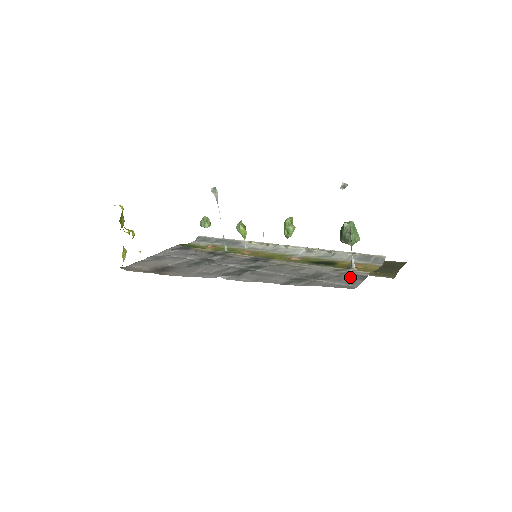
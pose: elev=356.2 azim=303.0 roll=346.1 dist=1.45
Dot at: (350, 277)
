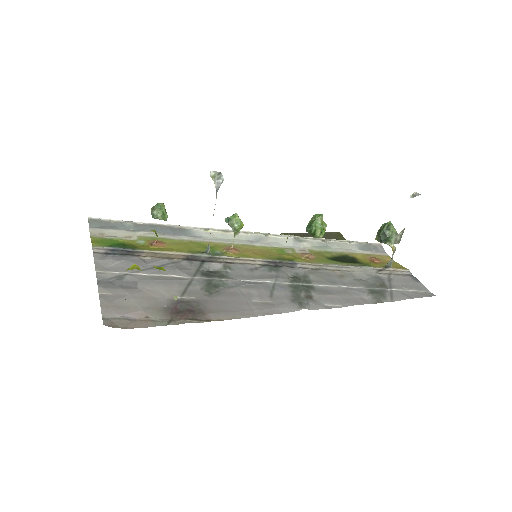
Dot at: (406, 279)
